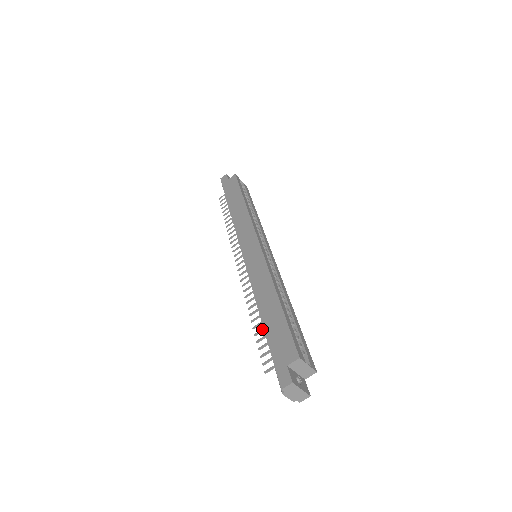
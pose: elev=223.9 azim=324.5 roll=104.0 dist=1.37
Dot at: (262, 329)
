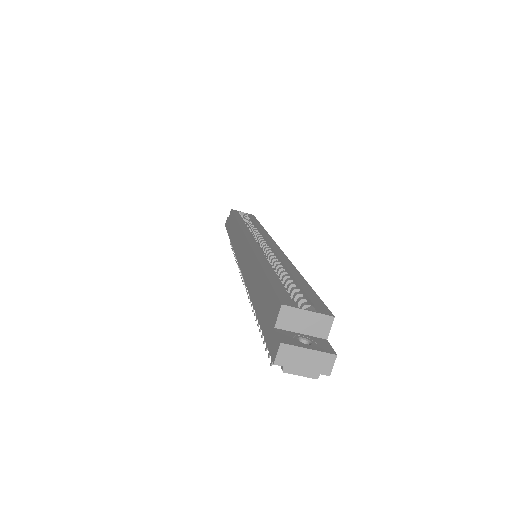
Dot at: occluded
